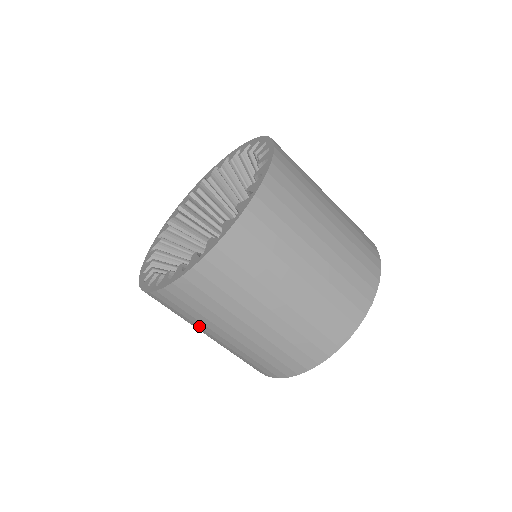
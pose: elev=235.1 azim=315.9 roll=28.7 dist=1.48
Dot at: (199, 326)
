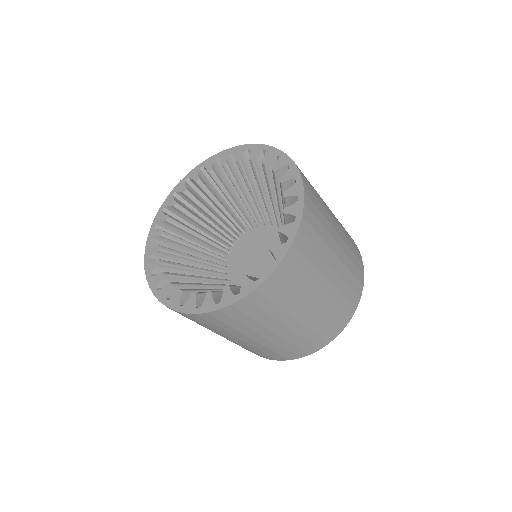
Dot at: occluded
